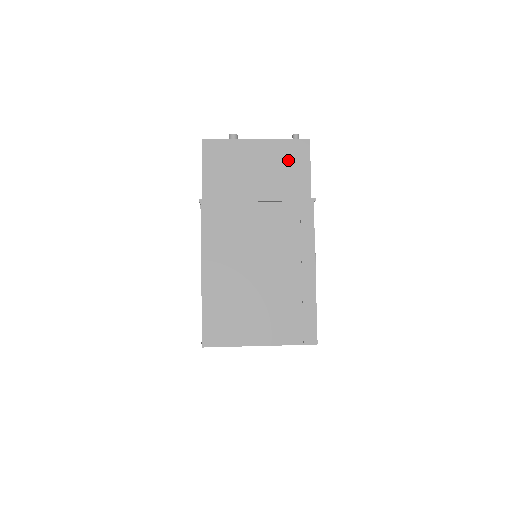
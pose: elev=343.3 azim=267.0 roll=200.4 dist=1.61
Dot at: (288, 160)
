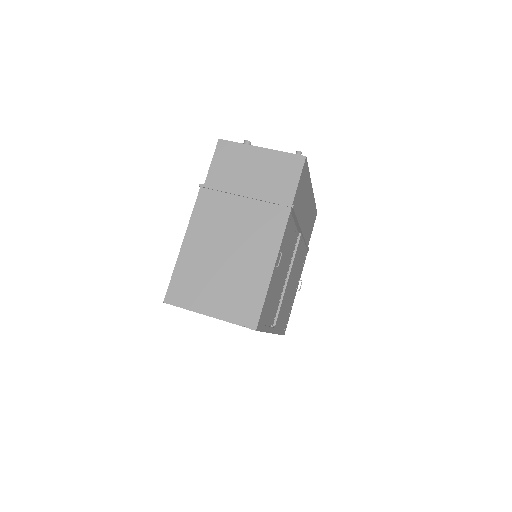
Dot at: (282, 169)
